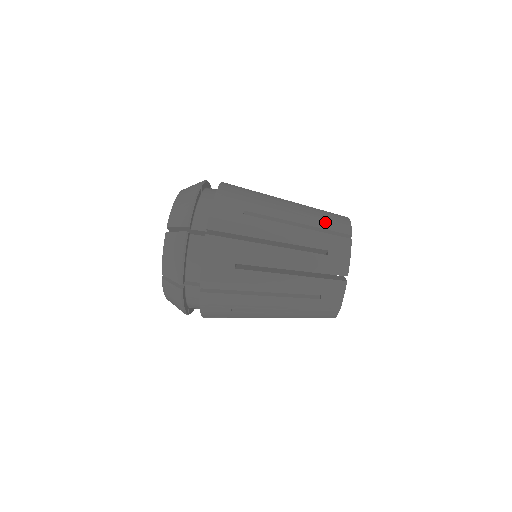
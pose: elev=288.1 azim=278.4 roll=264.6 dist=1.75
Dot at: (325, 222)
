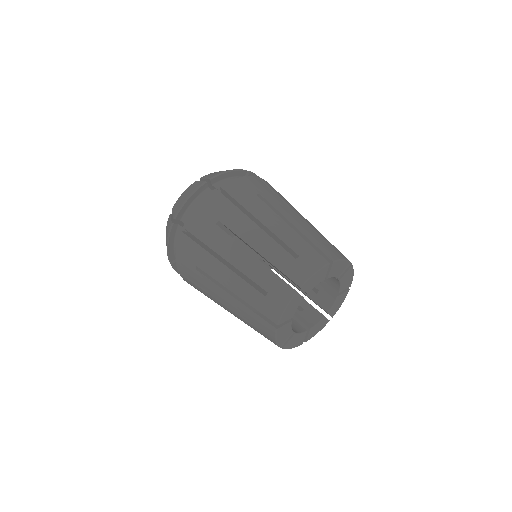
Dot at: occluded
